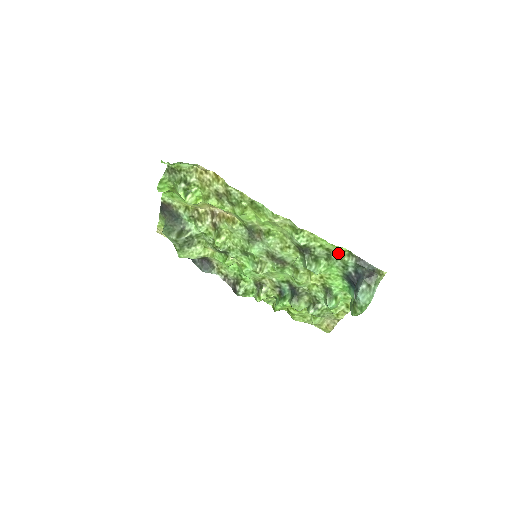
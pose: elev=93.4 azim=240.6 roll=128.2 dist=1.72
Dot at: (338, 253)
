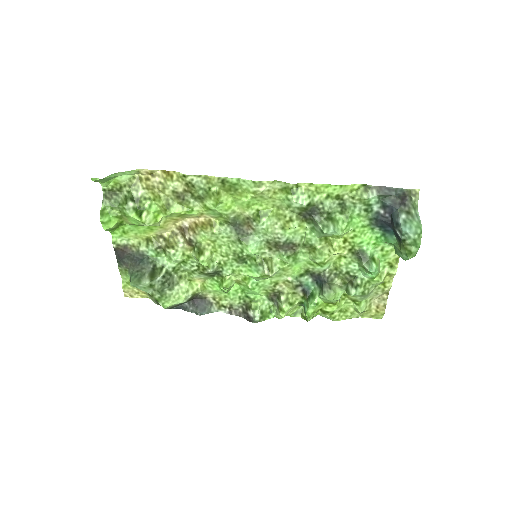
Dot at: (352, 195)
